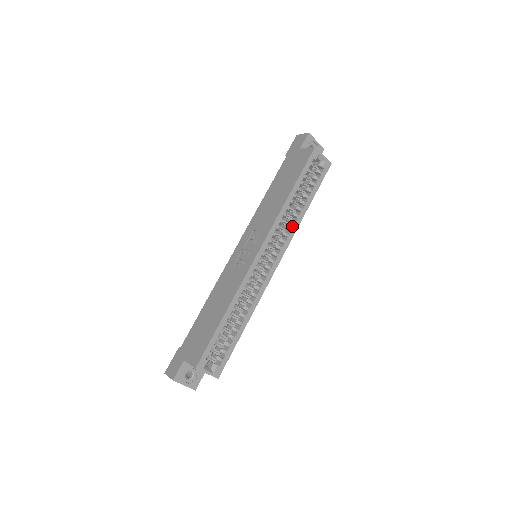
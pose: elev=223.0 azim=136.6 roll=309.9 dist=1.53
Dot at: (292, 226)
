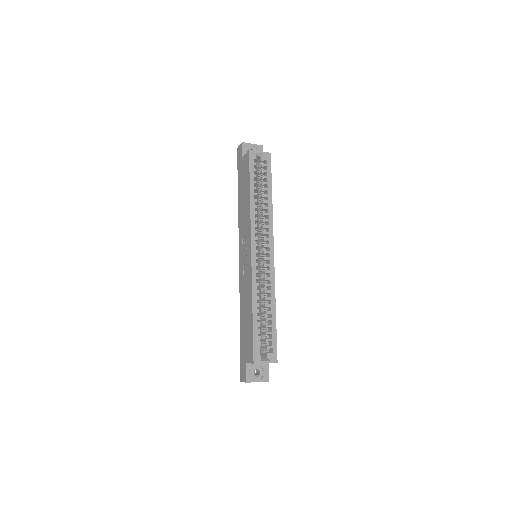
Dot at: (267, 218)
